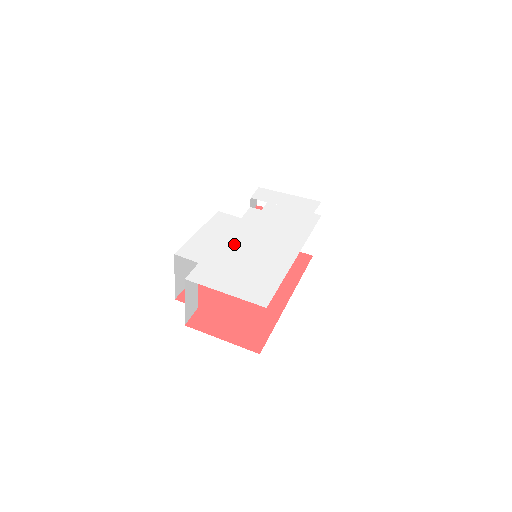
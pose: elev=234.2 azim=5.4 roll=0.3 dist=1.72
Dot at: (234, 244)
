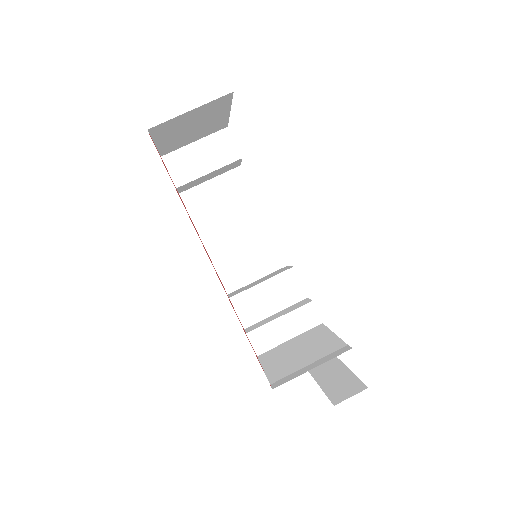
Dot at: occluded
